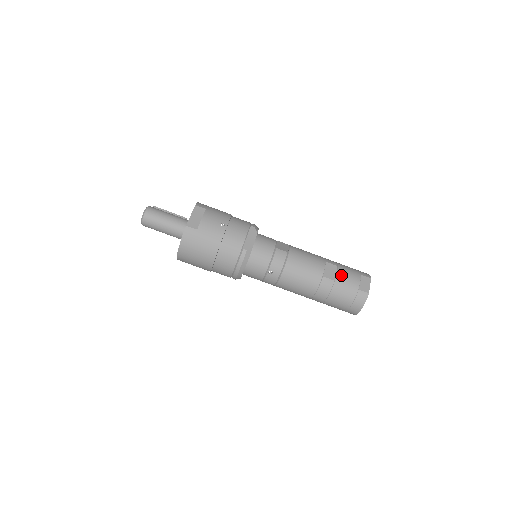
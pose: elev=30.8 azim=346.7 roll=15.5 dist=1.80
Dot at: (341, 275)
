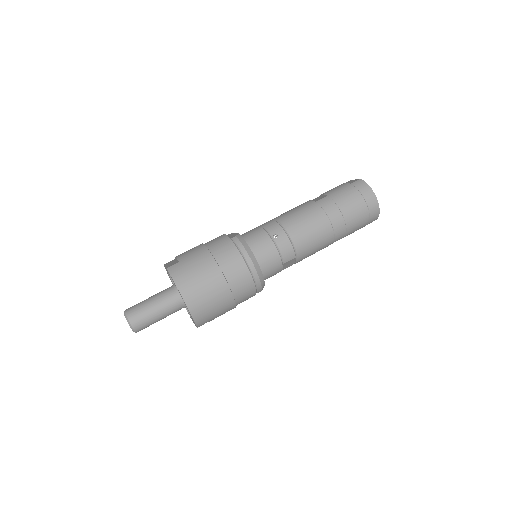
Dot at: (327, 192)
